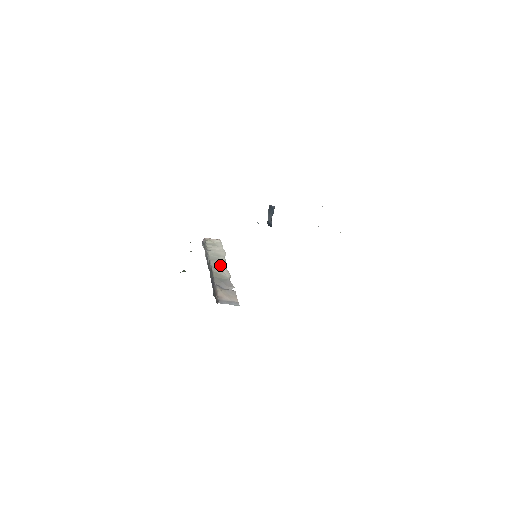
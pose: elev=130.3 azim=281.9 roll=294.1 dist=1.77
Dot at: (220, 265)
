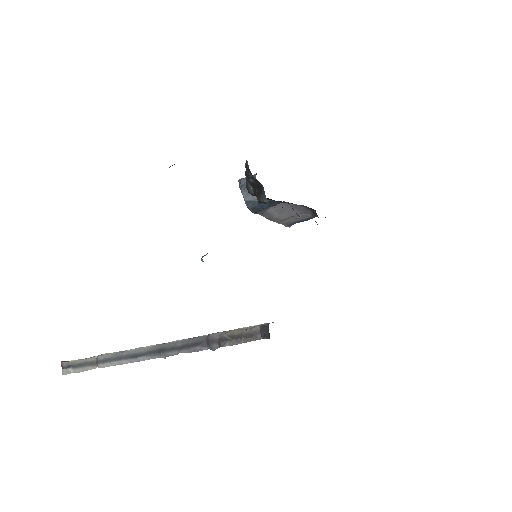
Dot at: occluded
